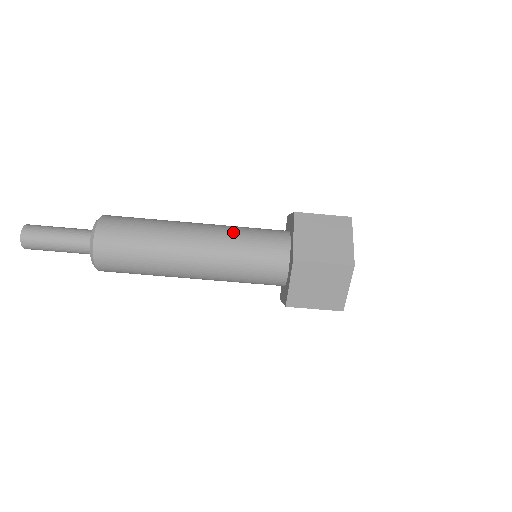
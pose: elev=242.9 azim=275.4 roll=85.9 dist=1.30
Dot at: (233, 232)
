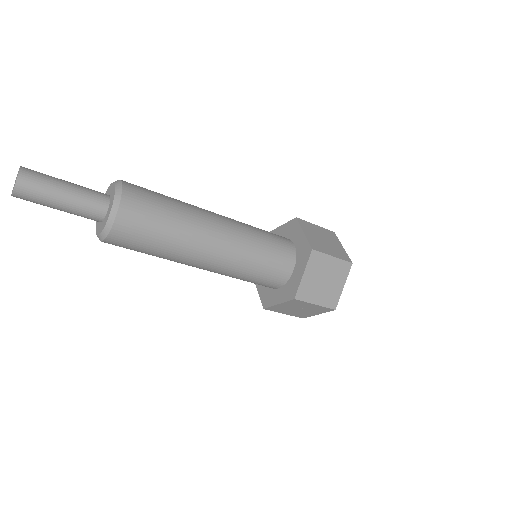
Dot at: (247, 224)
